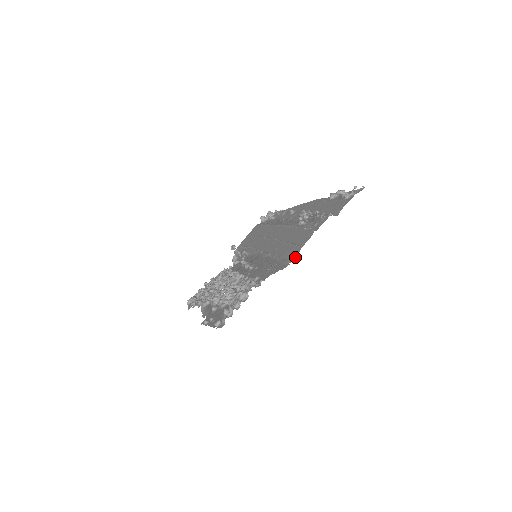
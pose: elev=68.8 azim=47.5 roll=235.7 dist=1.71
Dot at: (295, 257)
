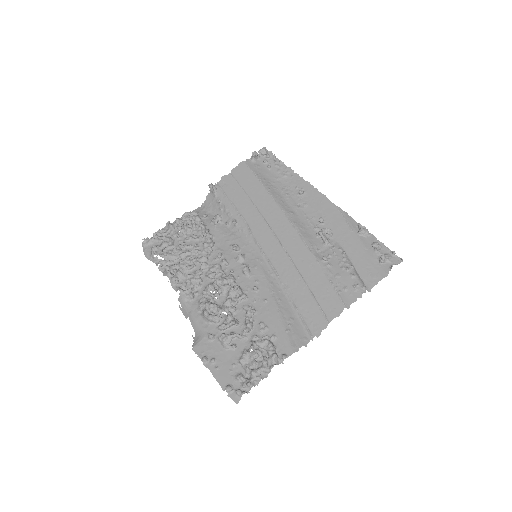
Dot at: (320, 334)
